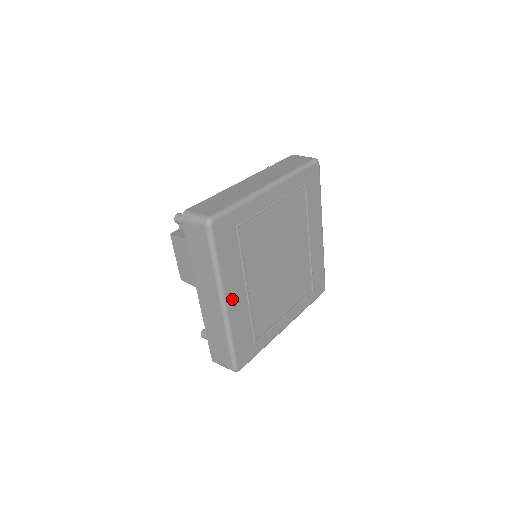
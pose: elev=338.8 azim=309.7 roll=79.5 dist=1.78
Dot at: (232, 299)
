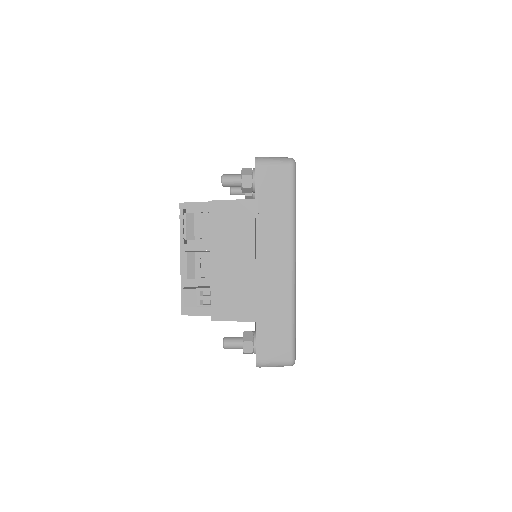
Dot at: occluded
